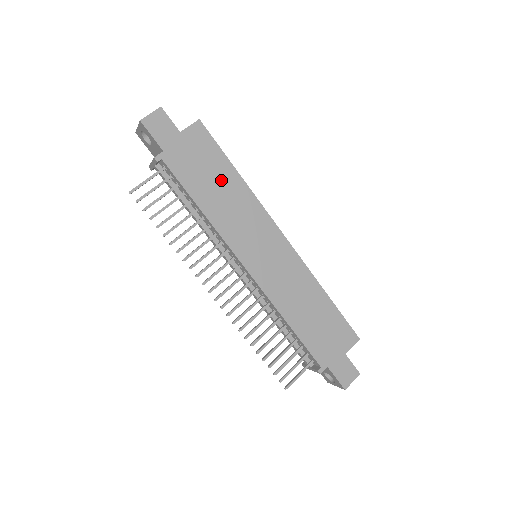
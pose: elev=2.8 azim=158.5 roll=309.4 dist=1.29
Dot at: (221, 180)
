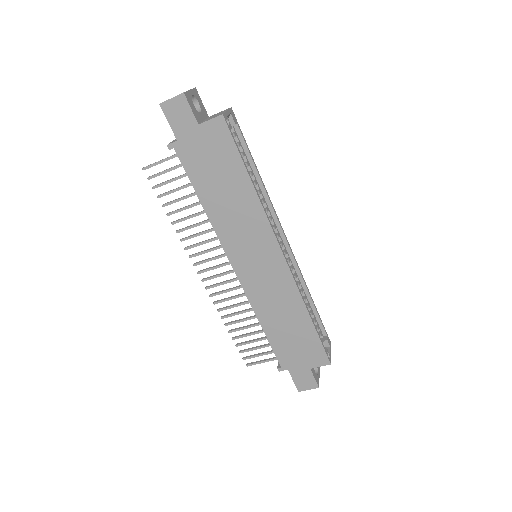
Dot at: (230, 183)
